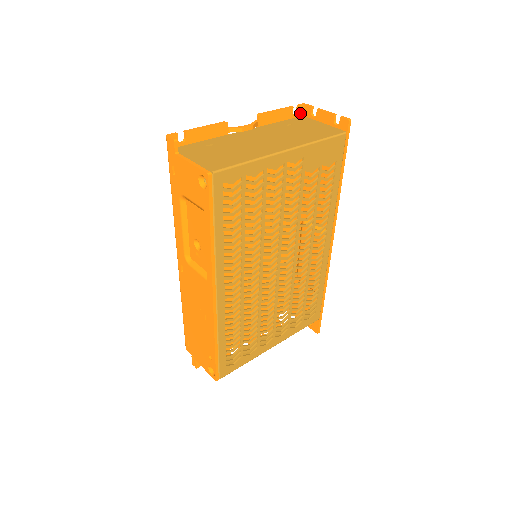
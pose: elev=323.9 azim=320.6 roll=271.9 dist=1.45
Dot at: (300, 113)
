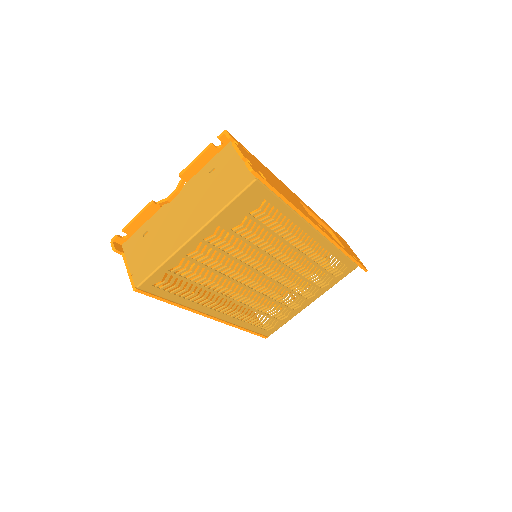
Dot at: (226, 141)
